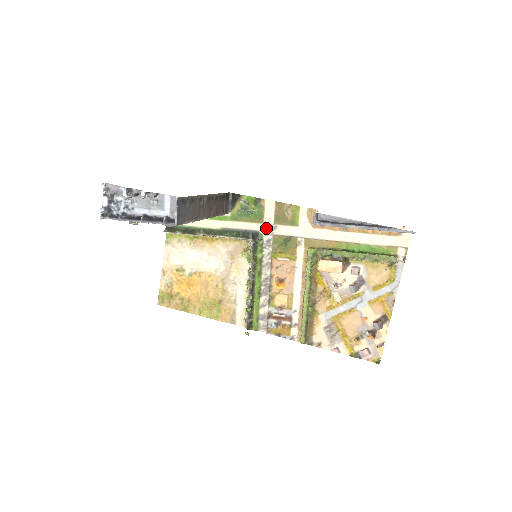
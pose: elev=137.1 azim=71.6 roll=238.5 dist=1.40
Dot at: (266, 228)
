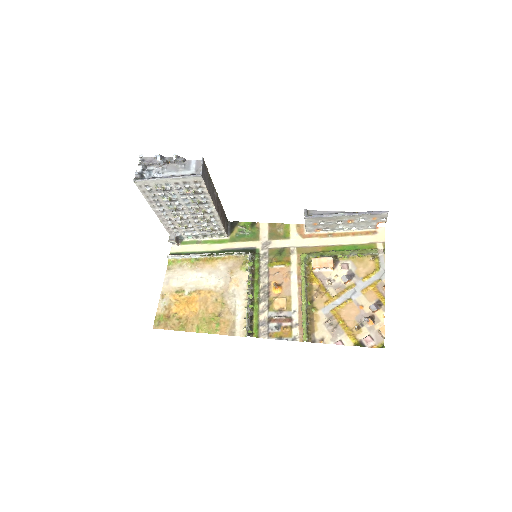
Dot at: (262, 244)
